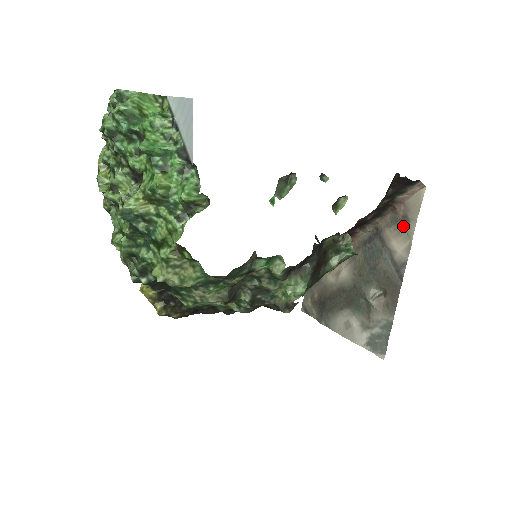
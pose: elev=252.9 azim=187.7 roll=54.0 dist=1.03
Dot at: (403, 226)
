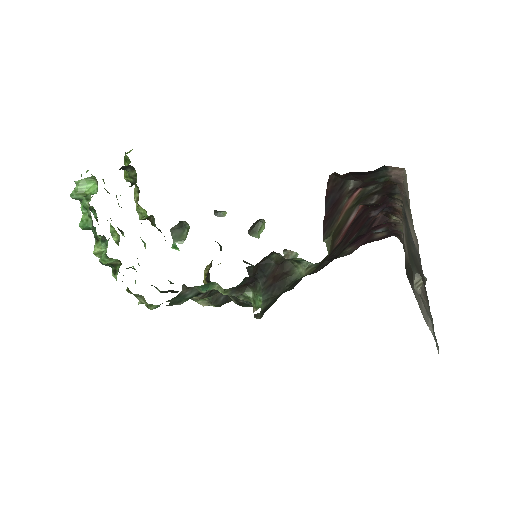
Dot at: (409, 211)
